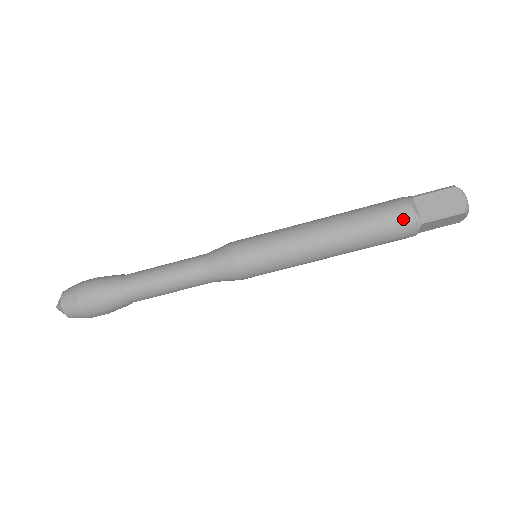
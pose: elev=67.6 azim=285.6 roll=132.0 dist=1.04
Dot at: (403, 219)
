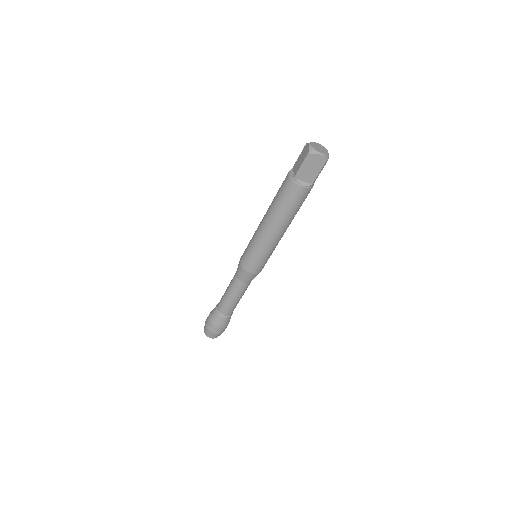
Dot at: (287, 184)
